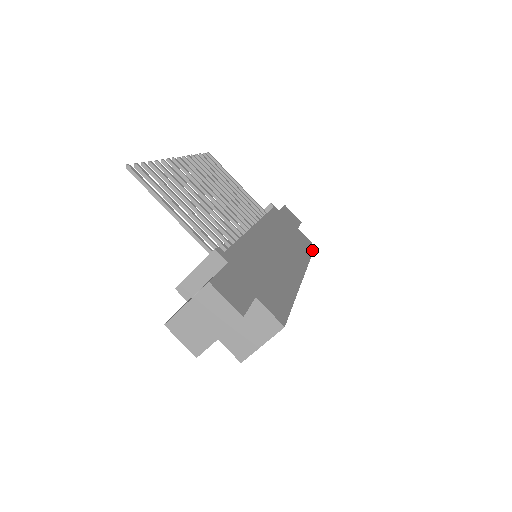
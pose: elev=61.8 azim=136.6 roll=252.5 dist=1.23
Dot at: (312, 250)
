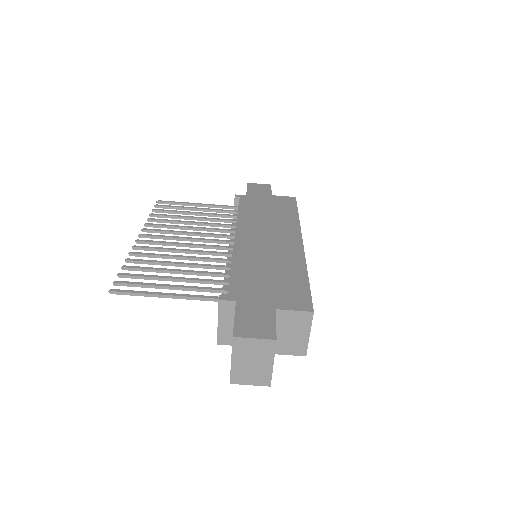
Dot at: (295, 204)
